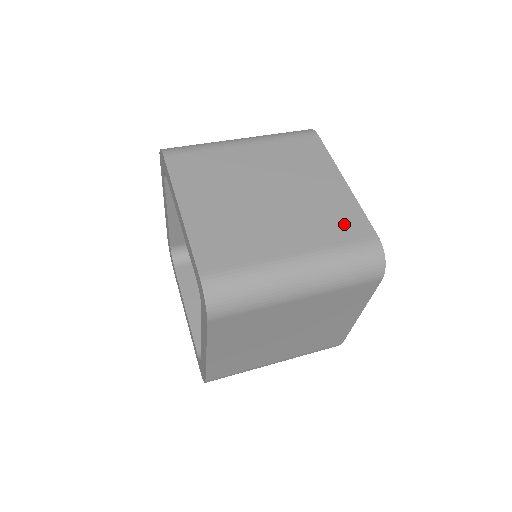
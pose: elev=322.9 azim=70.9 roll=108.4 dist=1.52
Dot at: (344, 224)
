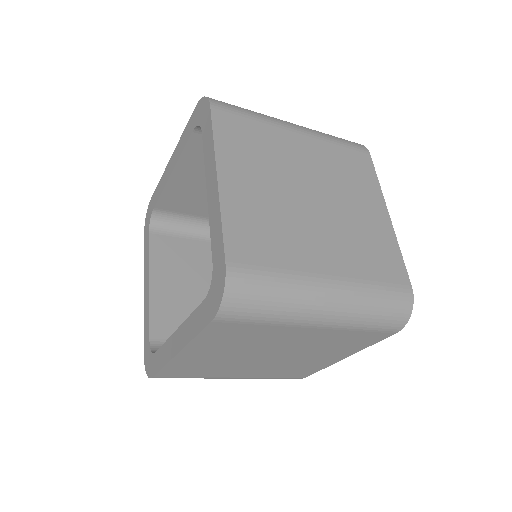
Dot at: occluded
